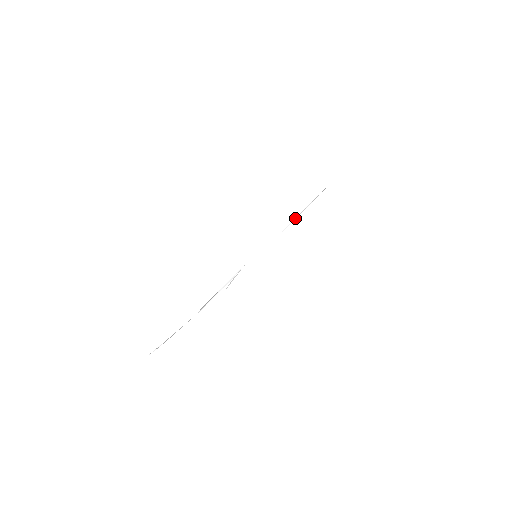
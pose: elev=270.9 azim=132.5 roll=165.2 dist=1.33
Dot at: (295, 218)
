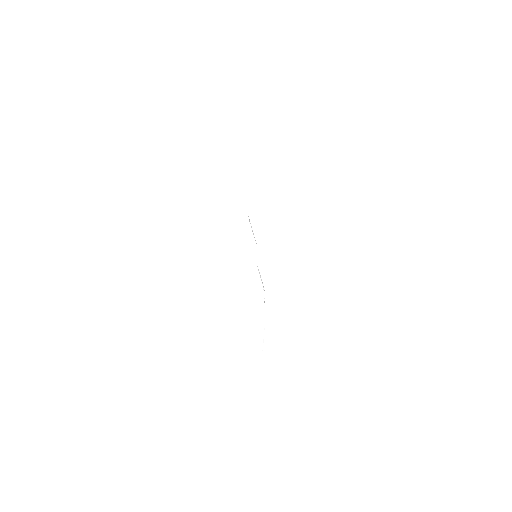
Dot at: occluded
